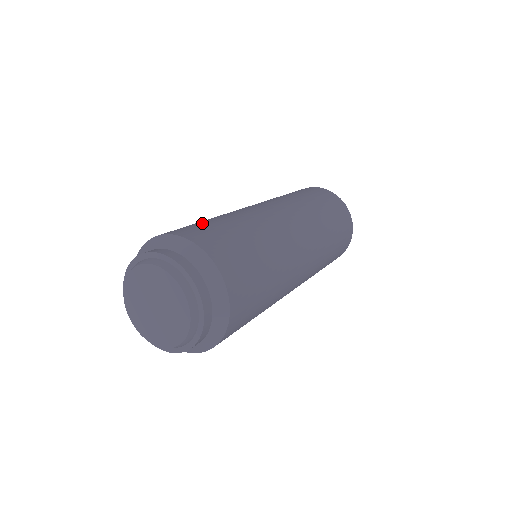
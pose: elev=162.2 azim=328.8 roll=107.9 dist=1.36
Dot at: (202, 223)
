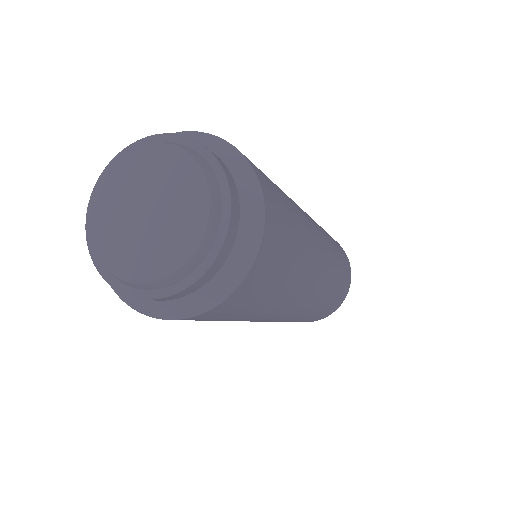
Dot at: occluded
